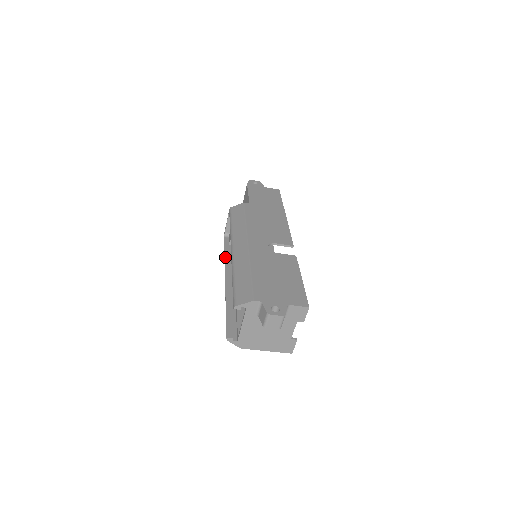
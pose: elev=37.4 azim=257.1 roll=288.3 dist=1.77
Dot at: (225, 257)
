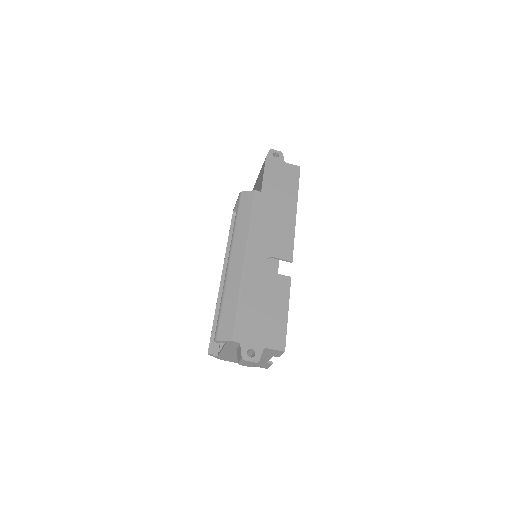
Dot at: (227, 246)
